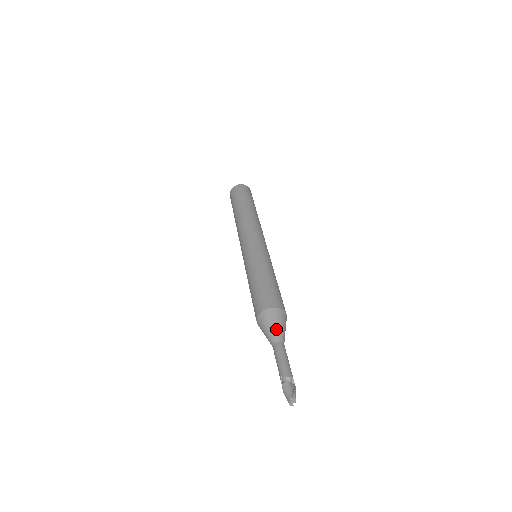
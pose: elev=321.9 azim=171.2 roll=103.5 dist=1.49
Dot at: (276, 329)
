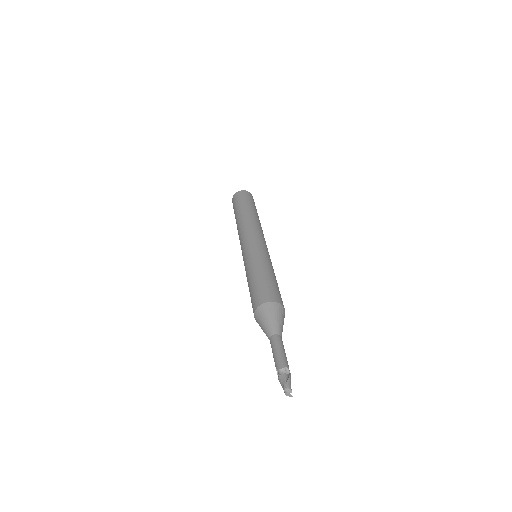
Dot at: (268, 324)
